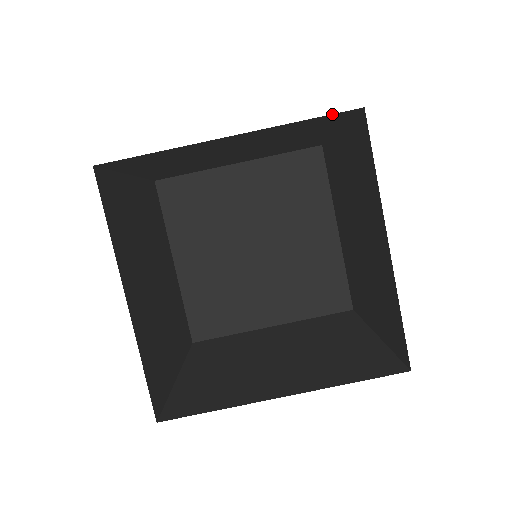
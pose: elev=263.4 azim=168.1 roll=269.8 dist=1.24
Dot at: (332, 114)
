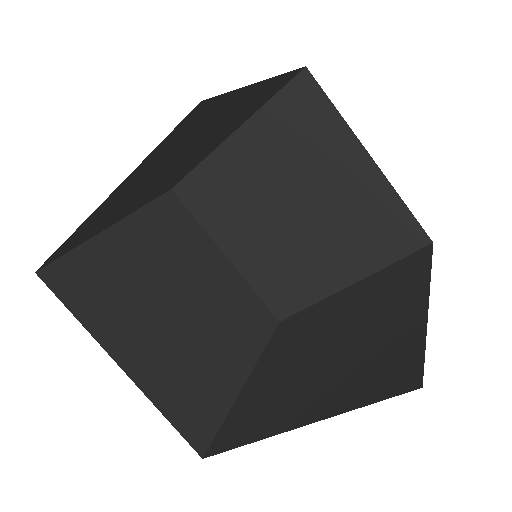
Dot at: occluded
